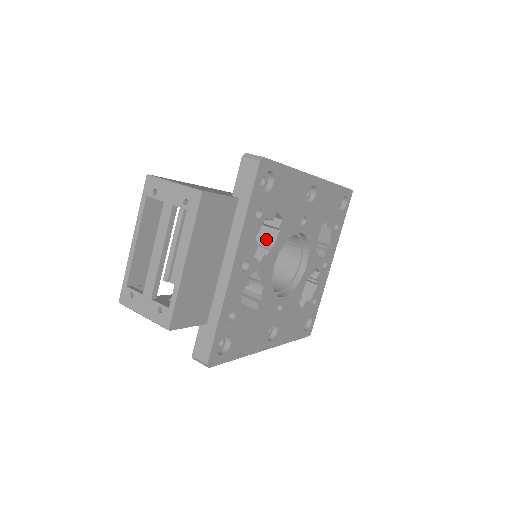
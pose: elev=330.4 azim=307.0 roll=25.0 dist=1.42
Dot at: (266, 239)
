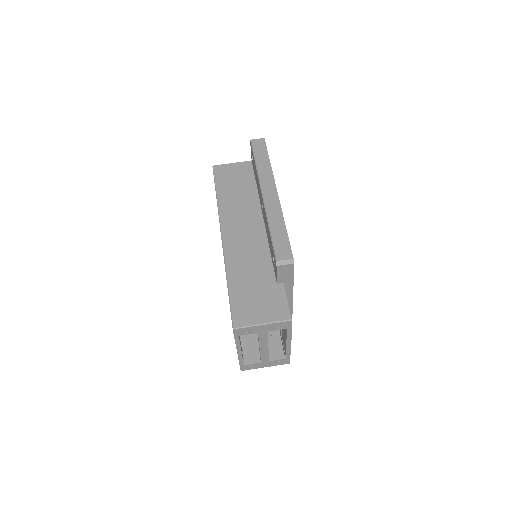
Dot at: occluded
